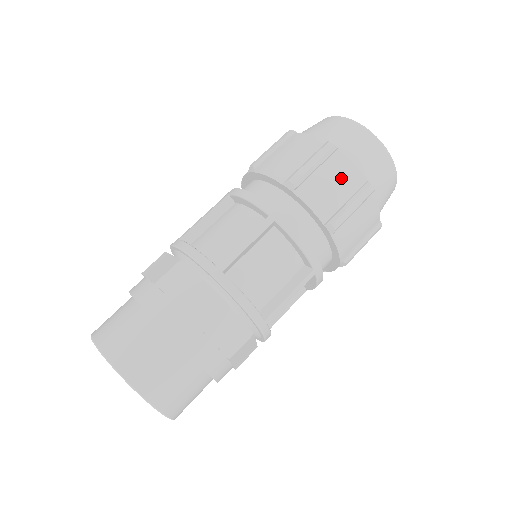
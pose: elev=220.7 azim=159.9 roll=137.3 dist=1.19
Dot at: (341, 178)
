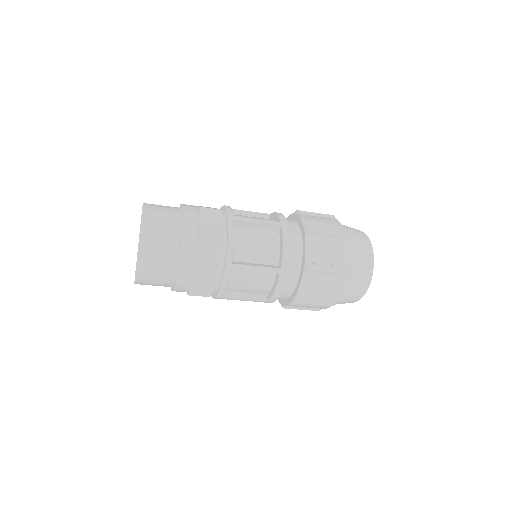
Dot at: (329, 289)
